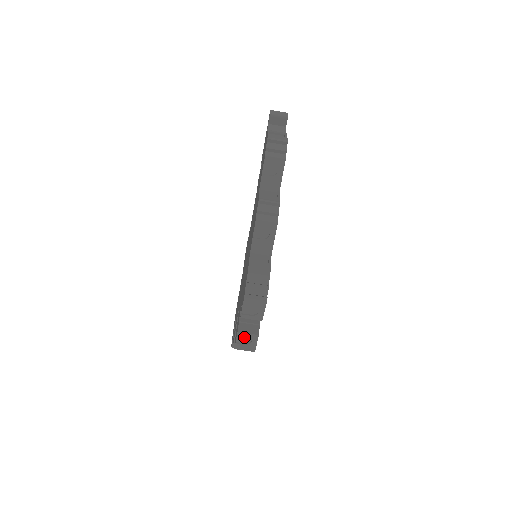
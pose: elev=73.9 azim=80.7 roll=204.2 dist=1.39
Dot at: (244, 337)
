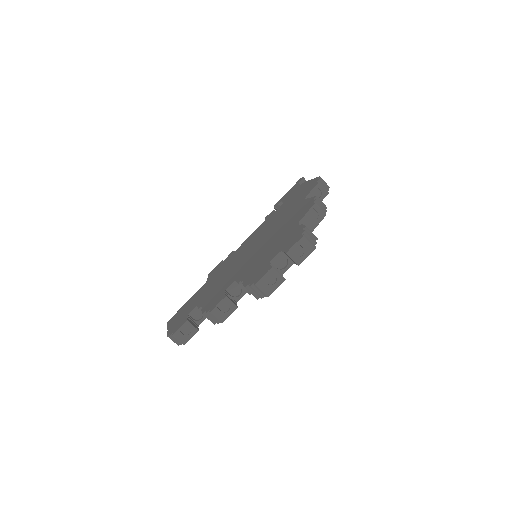
Dot at: (272, 276)
